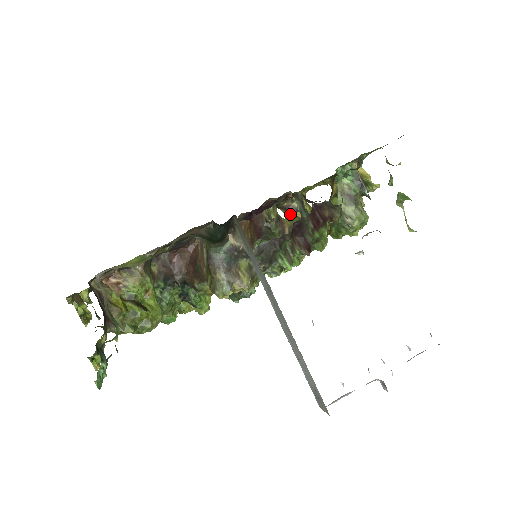
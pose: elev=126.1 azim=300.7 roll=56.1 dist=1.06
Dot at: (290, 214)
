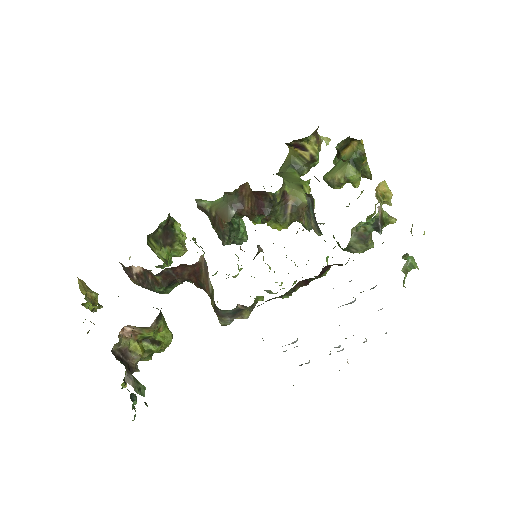
Dot at: (296, 151)
